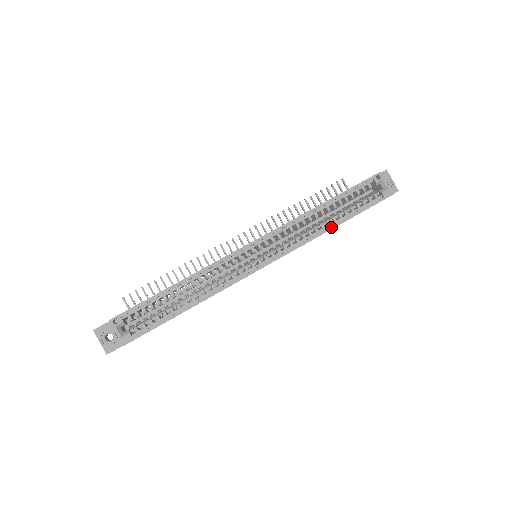
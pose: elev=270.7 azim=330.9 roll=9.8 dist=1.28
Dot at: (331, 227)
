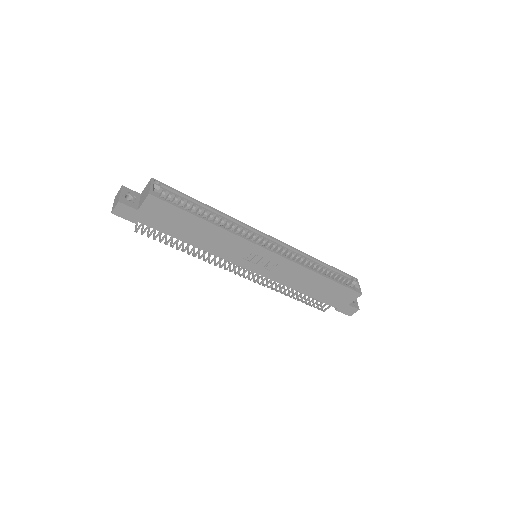
Dot at: (319, 273)
